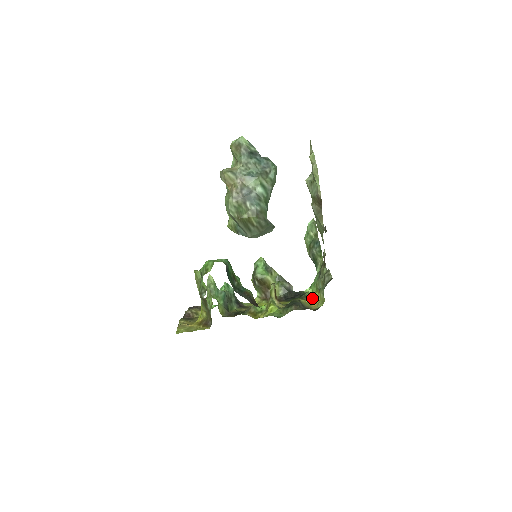
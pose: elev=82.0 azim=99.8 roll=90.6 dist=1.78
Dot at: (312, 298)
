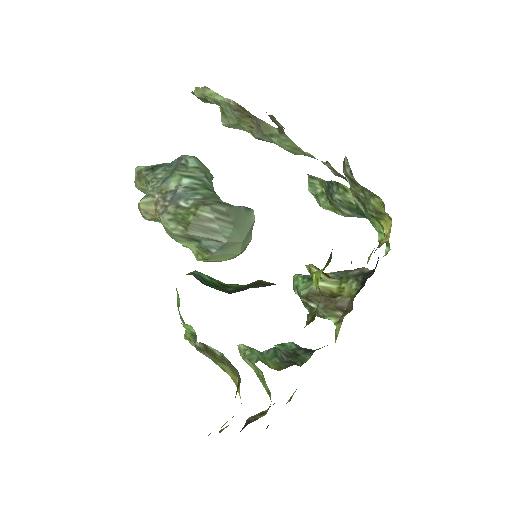
Dot at: occluded
